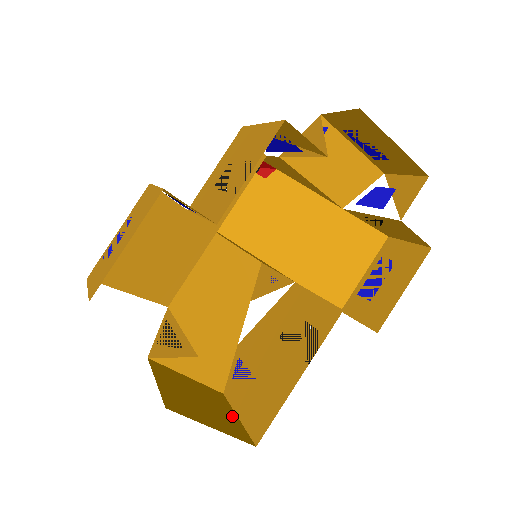
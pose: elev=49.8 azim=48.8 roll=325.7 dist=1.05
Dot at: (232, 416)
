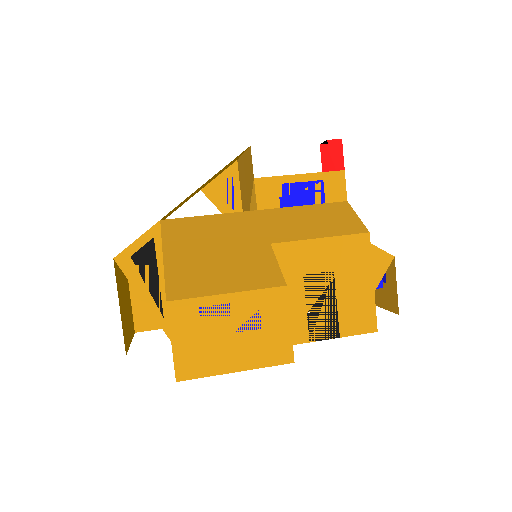
Dot at: (129, 297)
